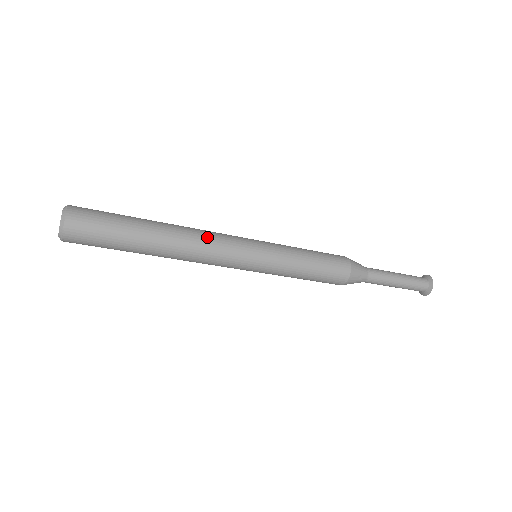
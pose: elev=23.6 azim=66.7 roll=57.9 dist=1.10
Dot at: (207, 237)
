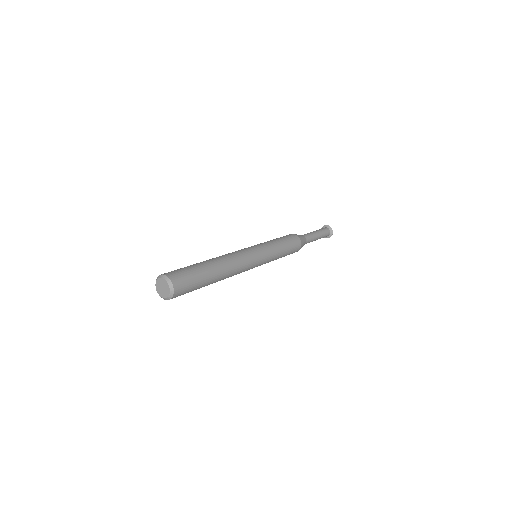
Dot at: (239, 261)
